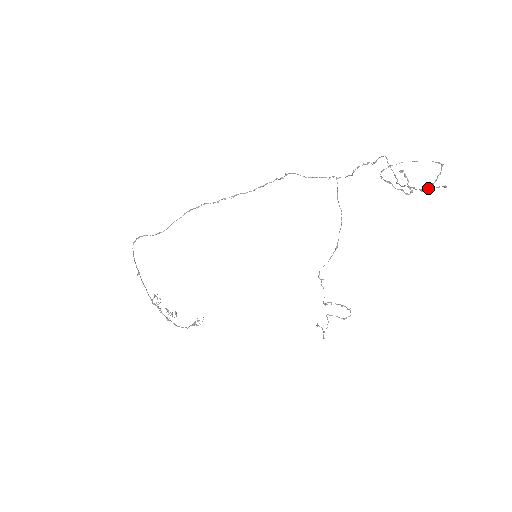
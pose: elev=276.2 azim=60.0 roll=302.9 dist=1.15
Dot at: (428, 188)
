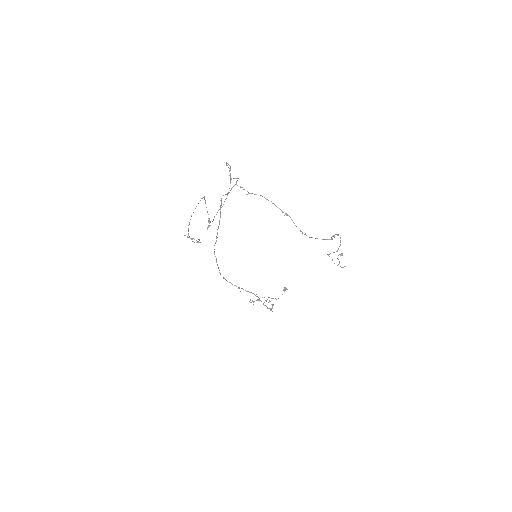
Dot at: occluded
